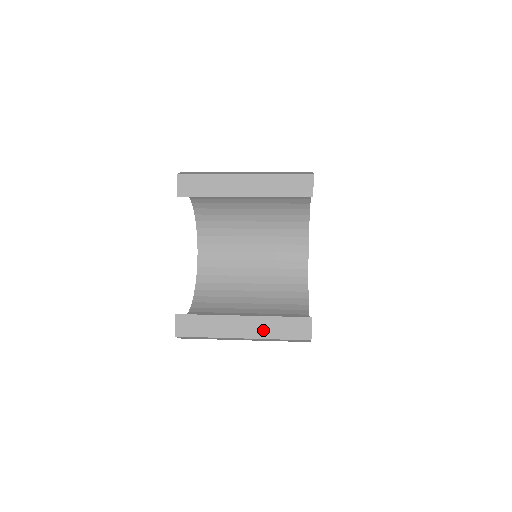
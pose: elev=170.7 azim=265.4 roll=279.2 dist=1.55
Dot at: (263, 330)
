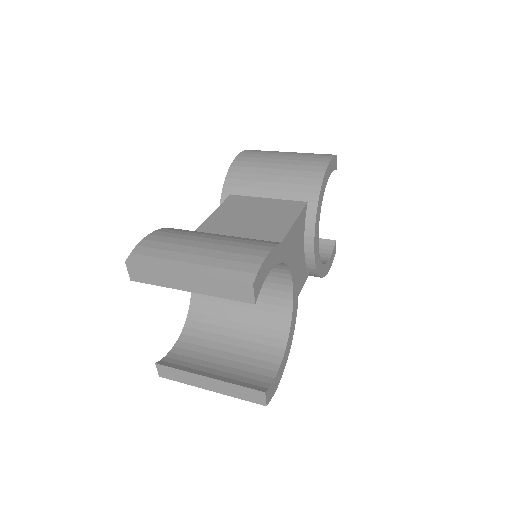
Dot at: (226, 390)
